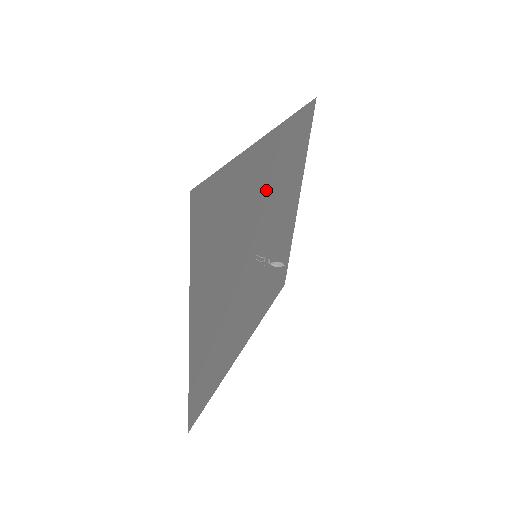
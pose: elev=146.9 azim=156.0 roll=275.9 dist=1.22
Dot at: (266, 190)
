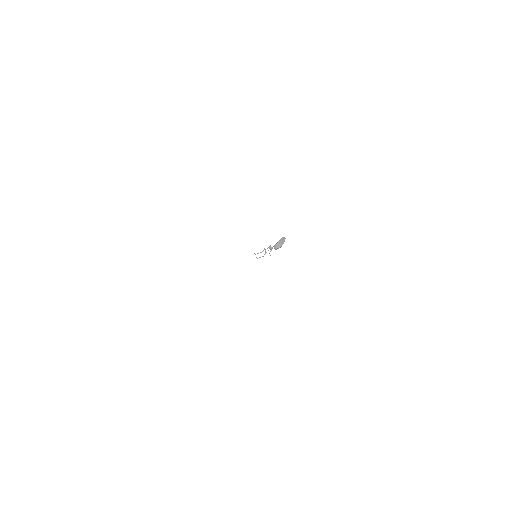
Dot at: occluded
